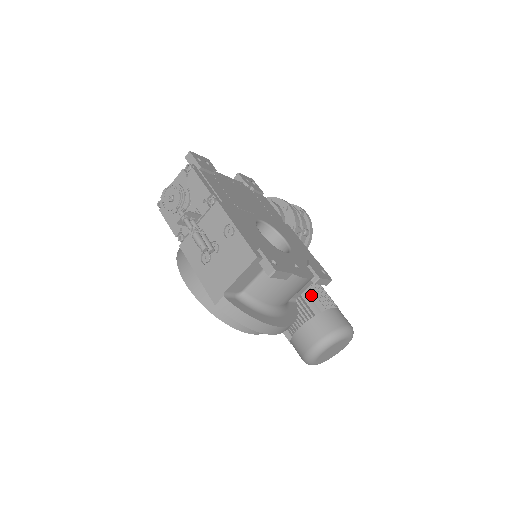
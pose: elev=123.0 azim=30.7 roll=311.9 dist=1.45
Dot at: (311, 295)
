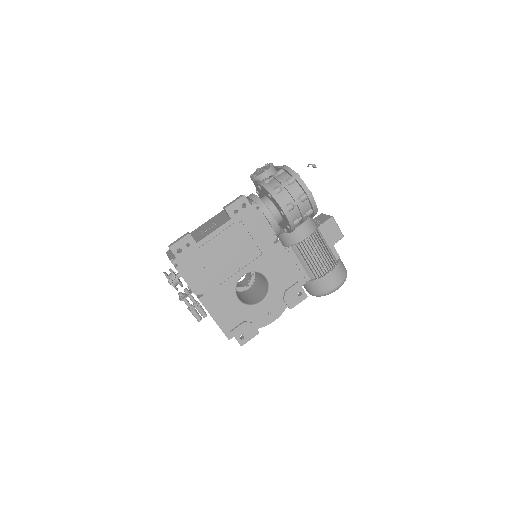
Dot at: (308, 266)
